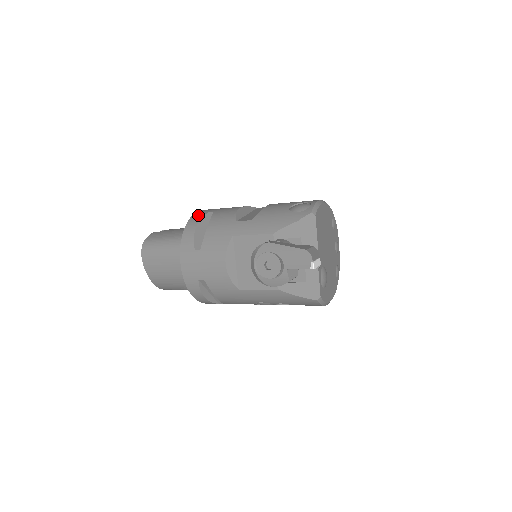
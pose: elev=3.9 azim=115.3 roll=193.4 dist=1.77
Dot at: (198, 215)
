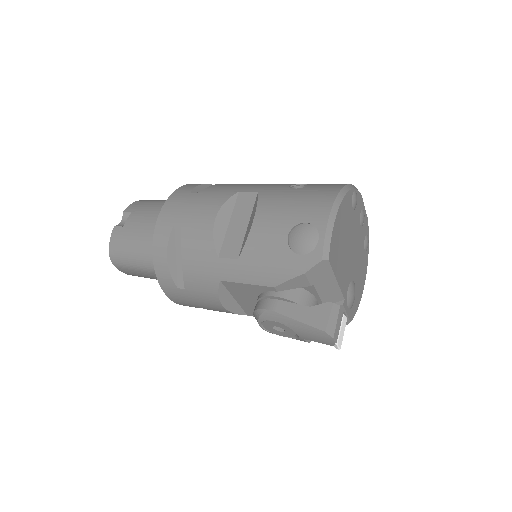
Dot at: (162, 232)
